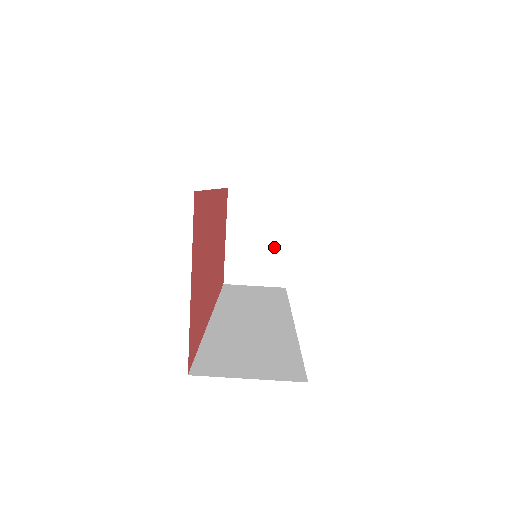
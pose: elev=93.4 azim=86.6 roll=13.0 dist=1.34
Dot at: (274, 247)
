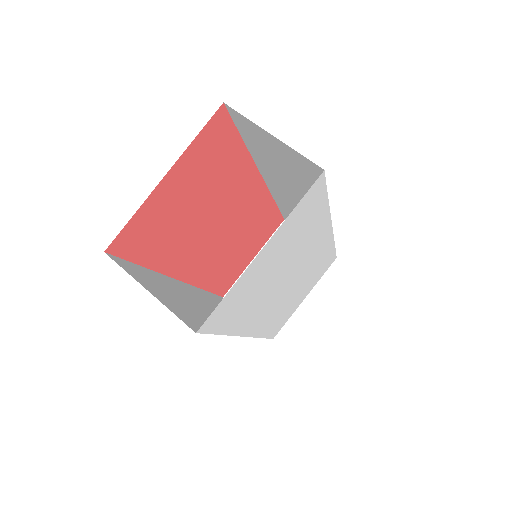
Dot at: occluded
